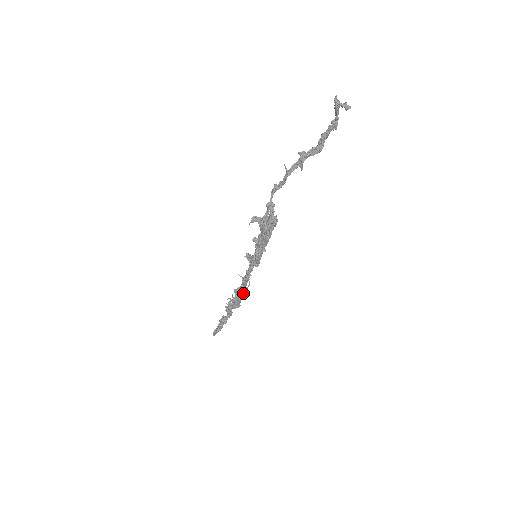
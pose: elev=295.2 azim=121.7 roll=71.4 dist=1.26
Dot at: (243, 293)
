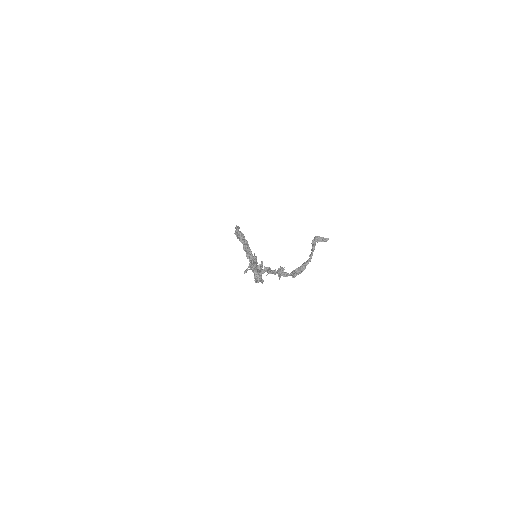
Dot at: occluded
